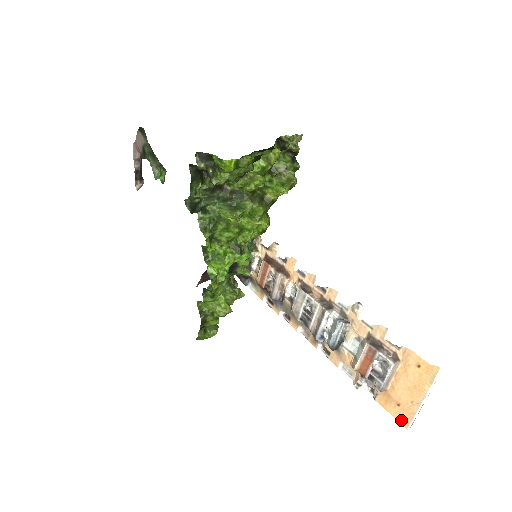
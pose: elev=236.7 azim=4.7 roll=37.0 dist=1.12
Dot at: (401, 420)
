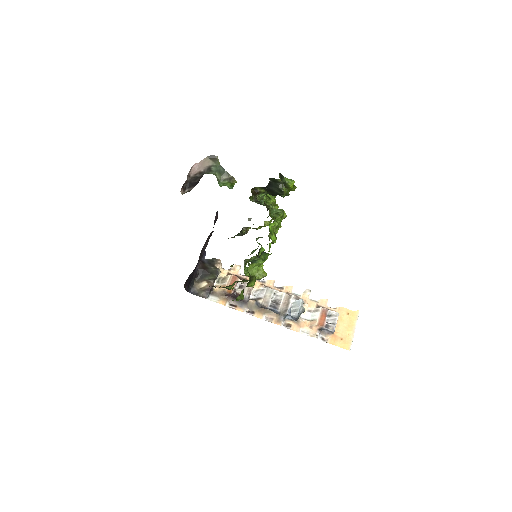
Dot at: (345, 347)
